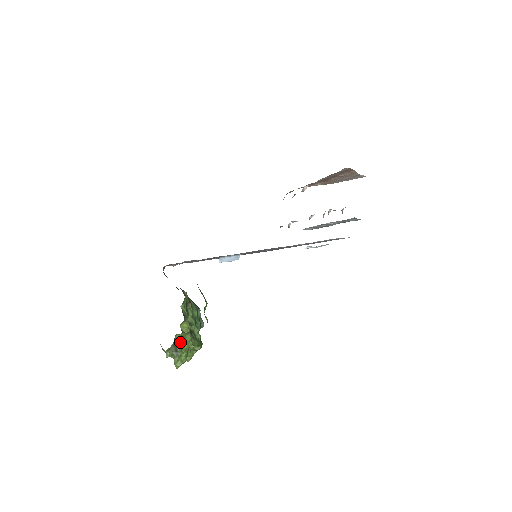
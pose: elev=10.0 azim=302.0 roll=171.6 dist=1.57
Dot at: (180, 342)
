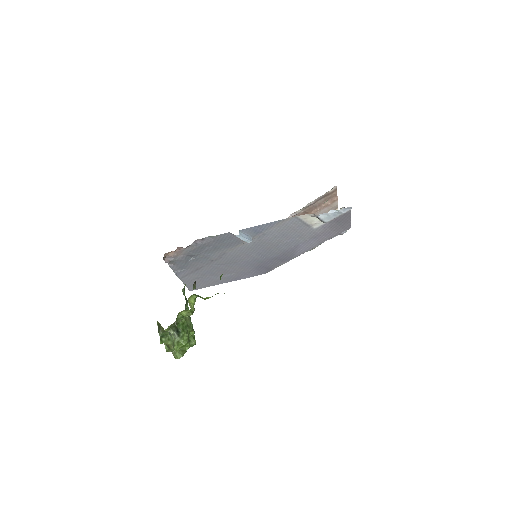
Dot at: (181, 324)
